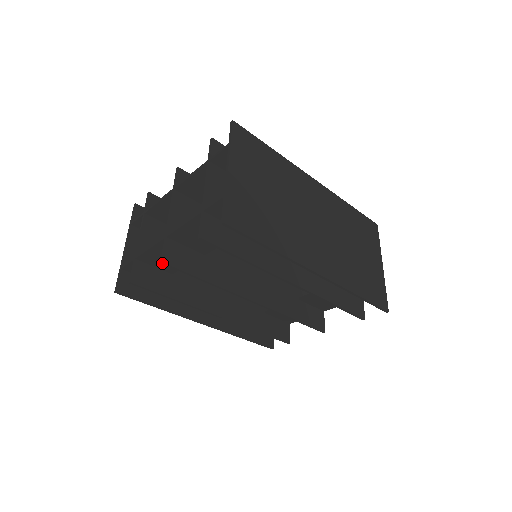
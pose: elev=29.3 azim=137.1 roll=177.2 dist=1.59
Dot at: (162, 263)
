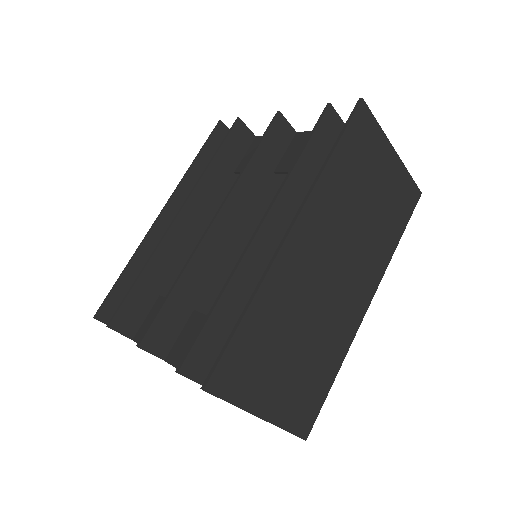
Dot at: occluded
